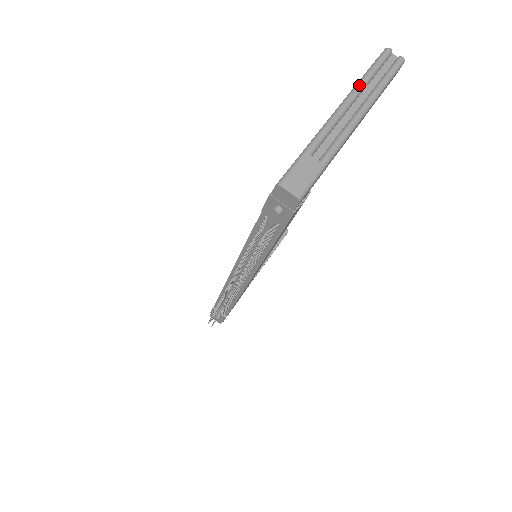
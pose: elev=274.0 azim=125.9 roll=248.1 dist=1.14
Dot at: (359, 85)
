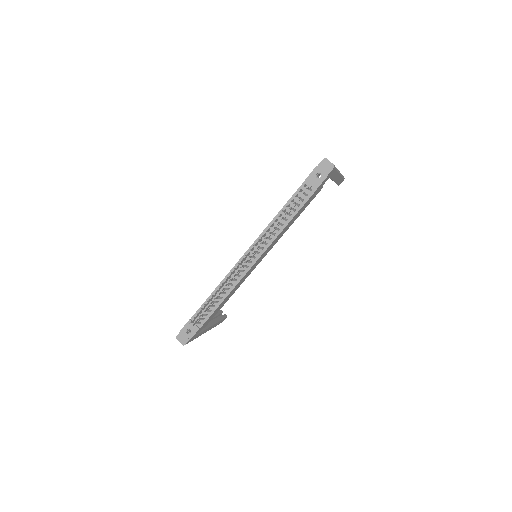
Dot at: occluded
